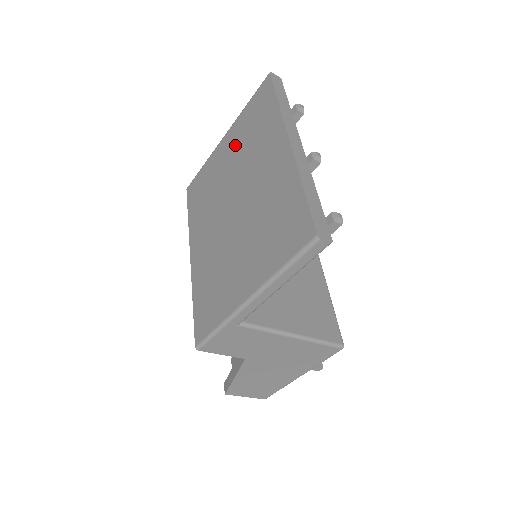
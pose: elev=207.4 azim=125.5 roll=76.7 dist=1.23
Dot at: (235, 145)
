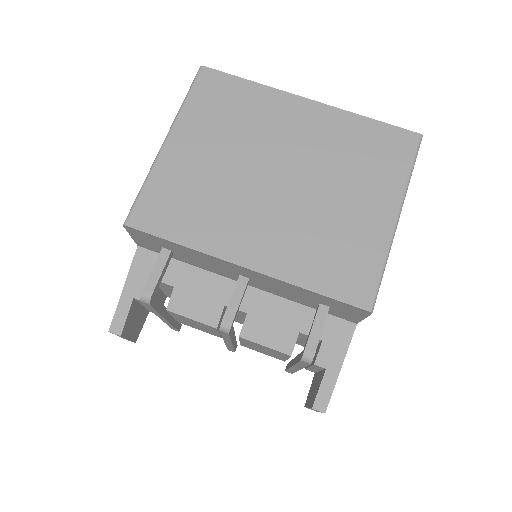
Dot at: (210, 136)
